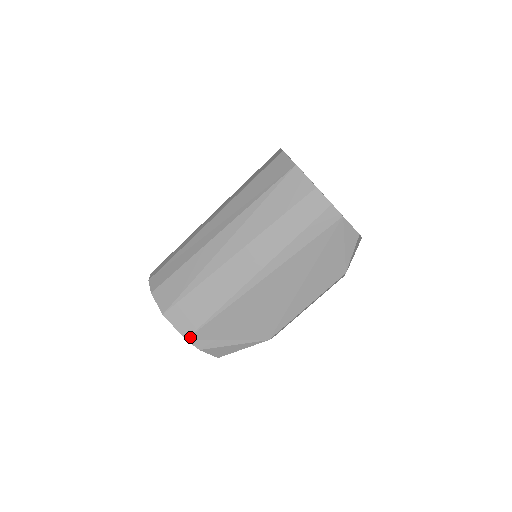
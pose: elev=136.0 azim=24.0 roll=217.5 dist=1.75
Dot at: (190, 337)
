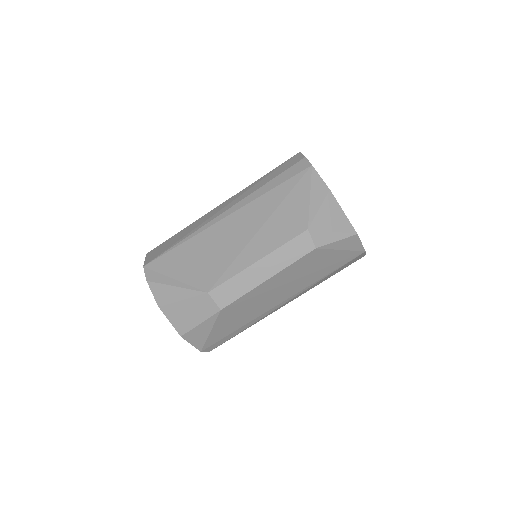
Dot at: (147, 265)
